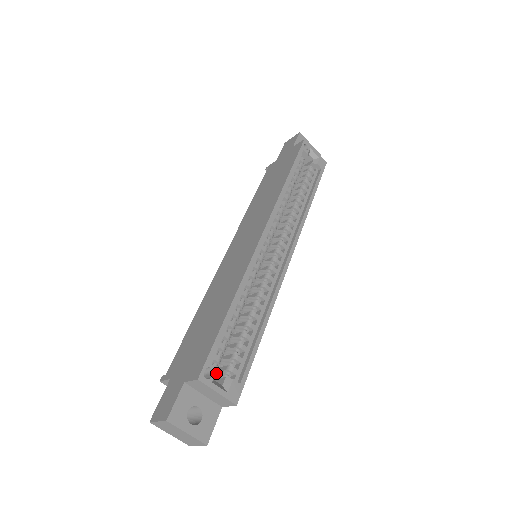
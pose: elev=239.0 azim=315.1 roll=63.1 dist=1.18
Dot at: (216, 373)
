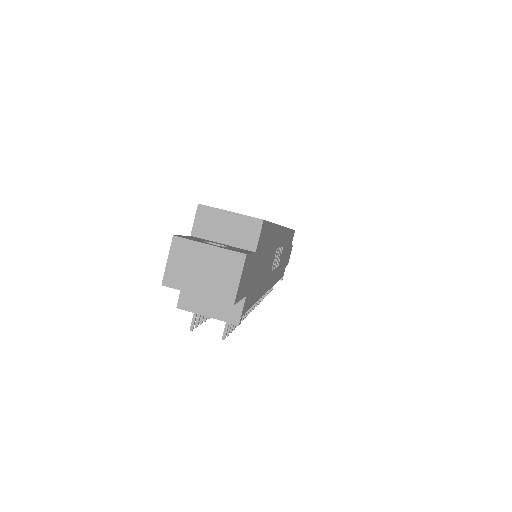
Dot at: occluded
